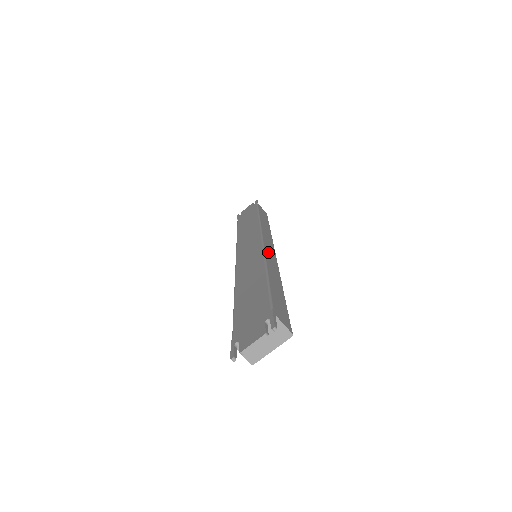
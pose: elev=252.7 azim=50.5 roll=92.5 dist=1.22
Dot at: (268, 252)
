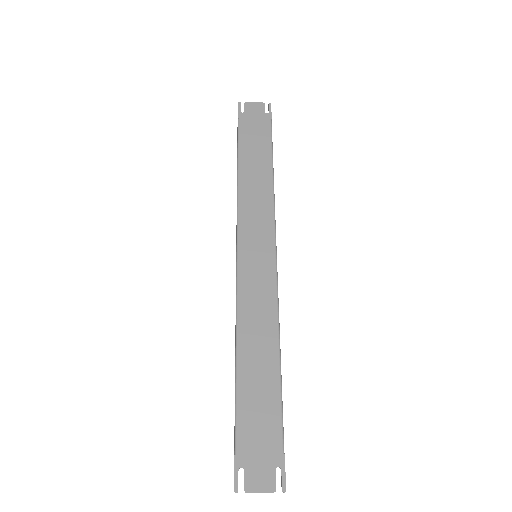
Dot at: (277, 287)
